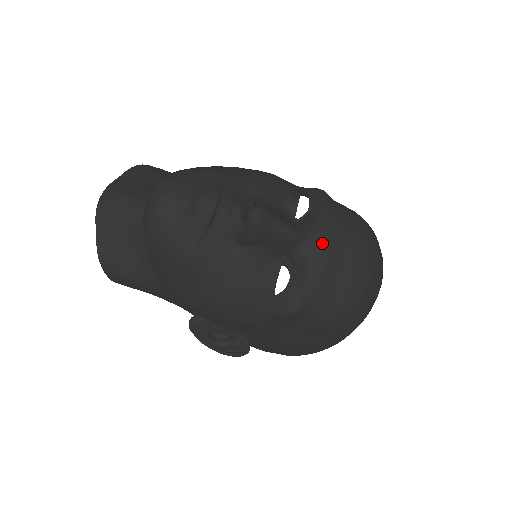
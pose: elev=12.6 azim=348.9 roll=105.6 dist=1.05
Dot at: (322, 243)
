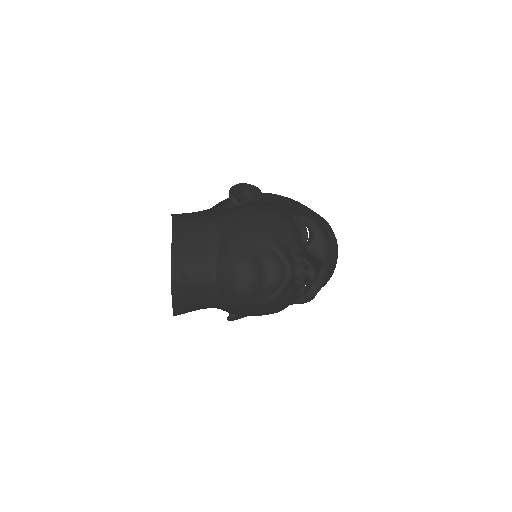
Dot at: (327, 262)
